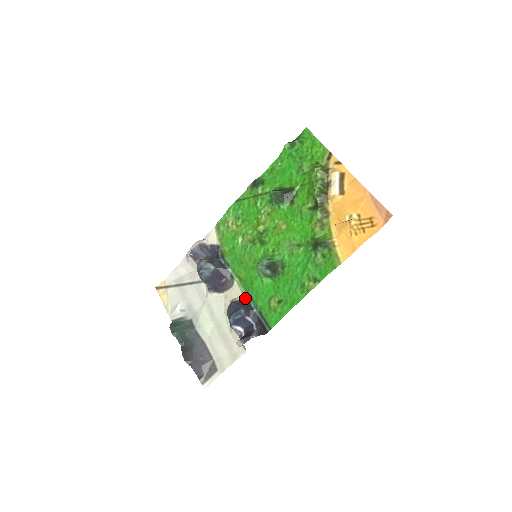
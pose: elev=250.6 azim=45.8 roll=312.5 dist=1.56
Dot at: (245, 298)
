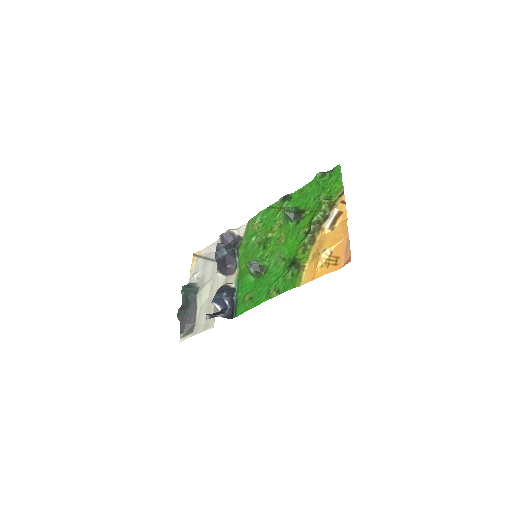
Dot at: (234, 286)
